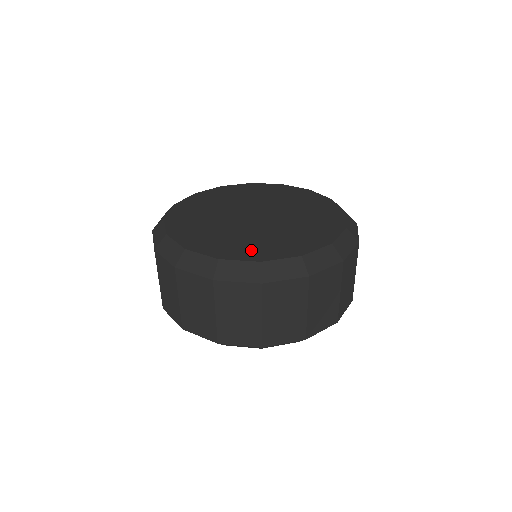
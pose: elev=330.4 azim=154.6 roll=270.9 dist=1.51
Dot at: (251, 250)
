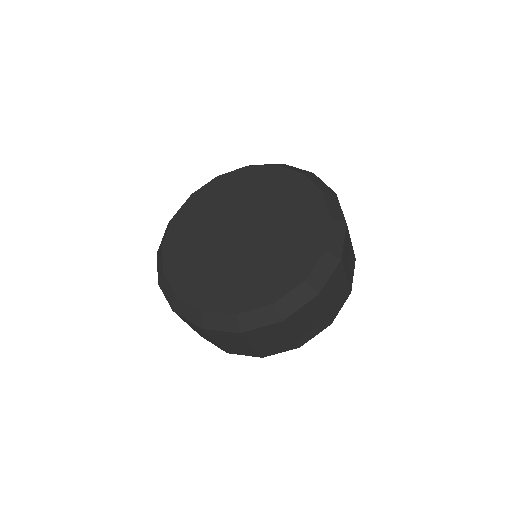
Dot at: (285, 274)
